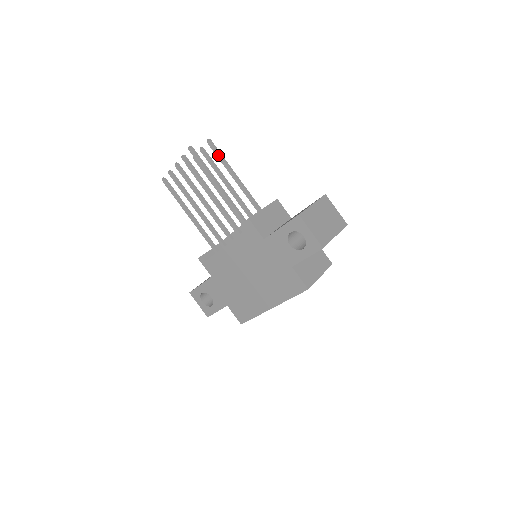
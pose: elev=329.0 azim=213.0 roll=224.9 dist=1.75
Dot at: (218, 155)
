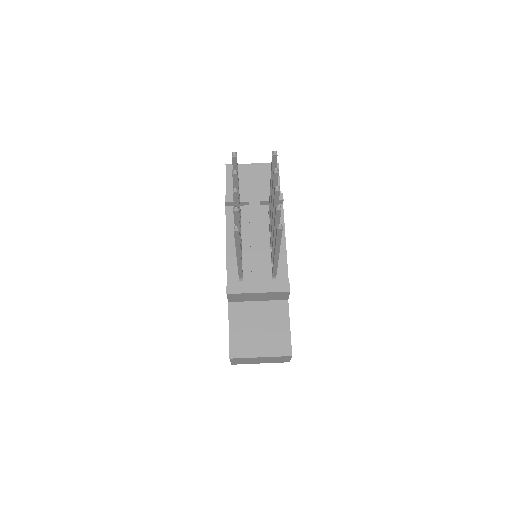
Dot at: (276, 238)
